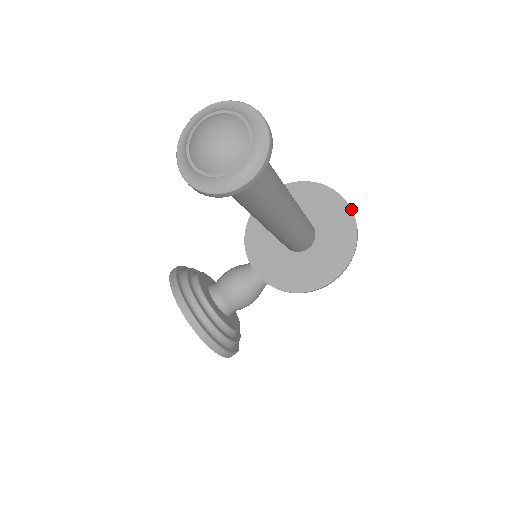
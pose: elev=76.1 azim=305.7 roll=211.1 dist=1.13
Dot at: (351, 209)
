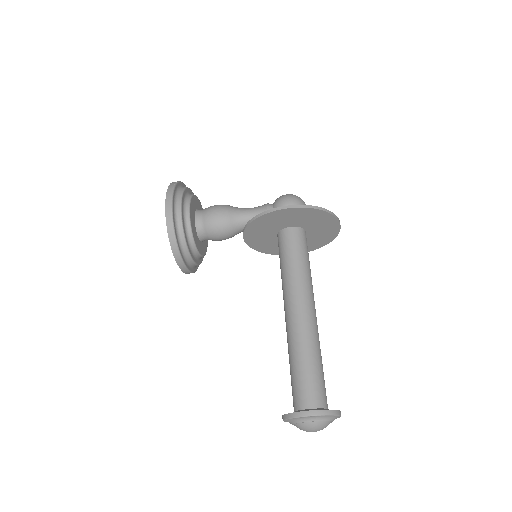
Dot at: occluded
